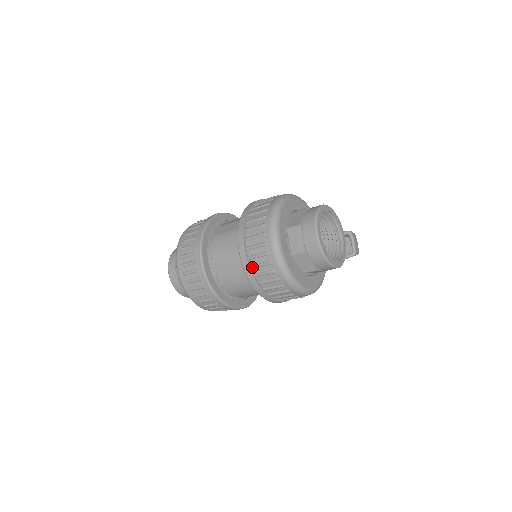
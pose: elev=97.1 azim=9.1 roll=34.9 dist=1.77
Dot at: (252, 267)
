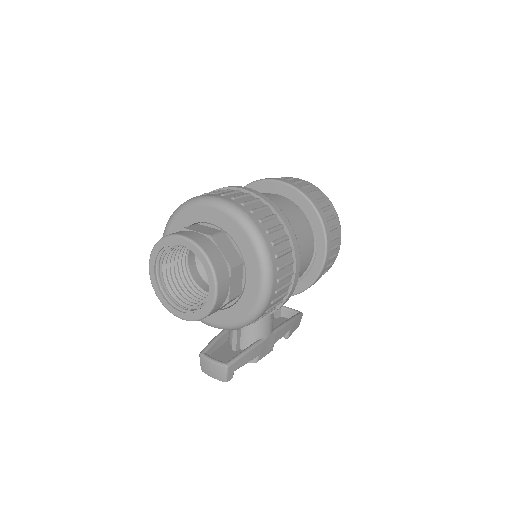
Dot at: (300, 187)
